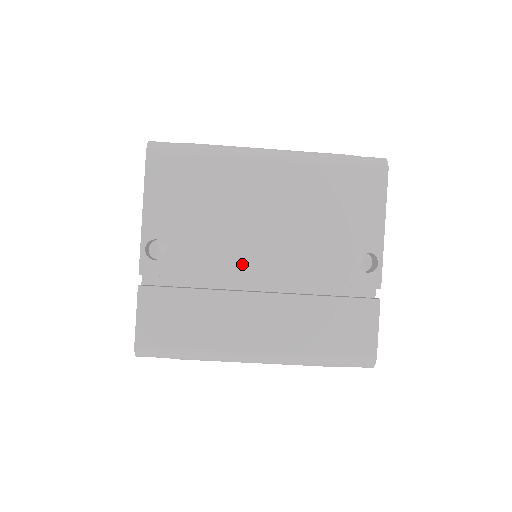
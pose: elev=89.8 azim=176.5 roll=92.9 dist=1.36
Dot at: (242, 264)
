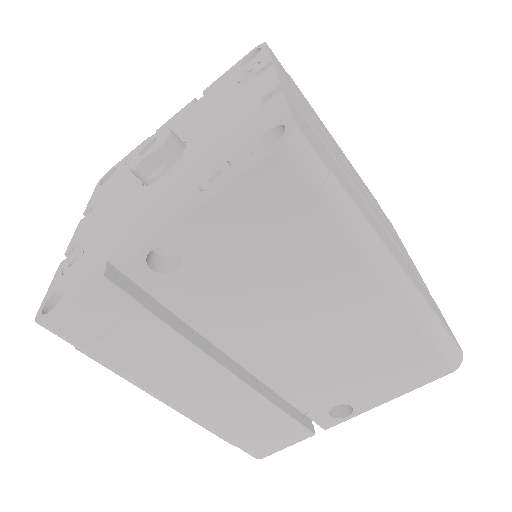
Dot at: (240, 341)
